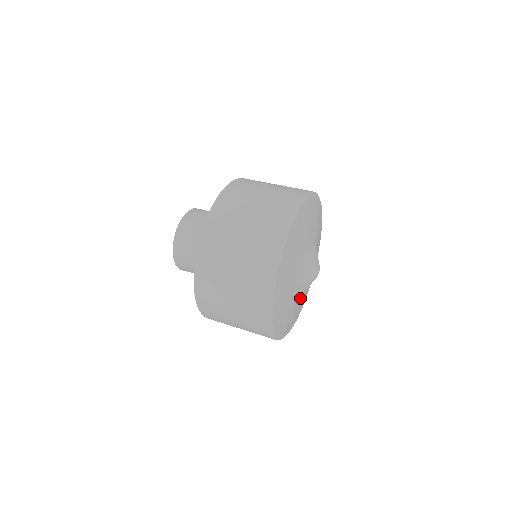
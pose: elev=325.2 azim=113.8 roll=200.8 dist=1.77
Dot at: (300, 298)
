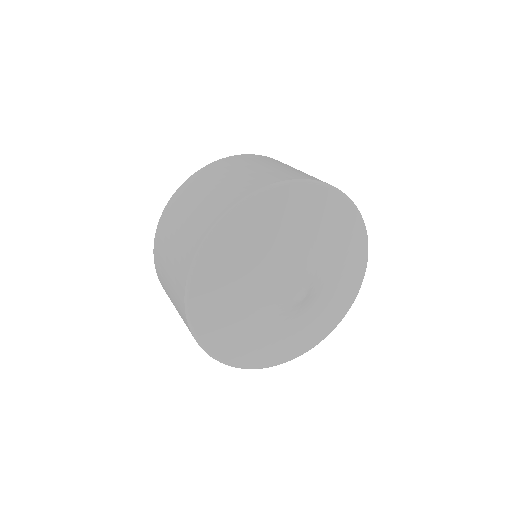
Dot at: (263, 319)
